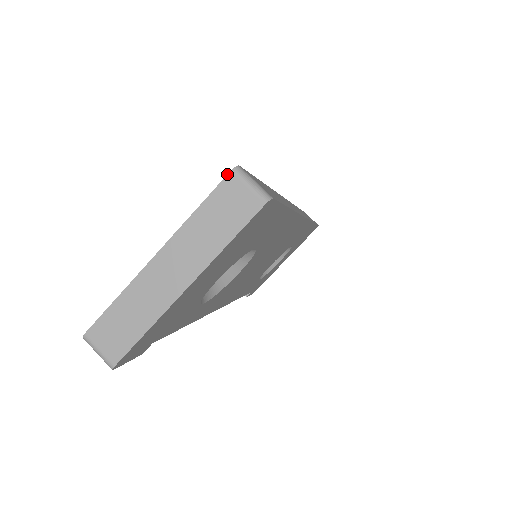
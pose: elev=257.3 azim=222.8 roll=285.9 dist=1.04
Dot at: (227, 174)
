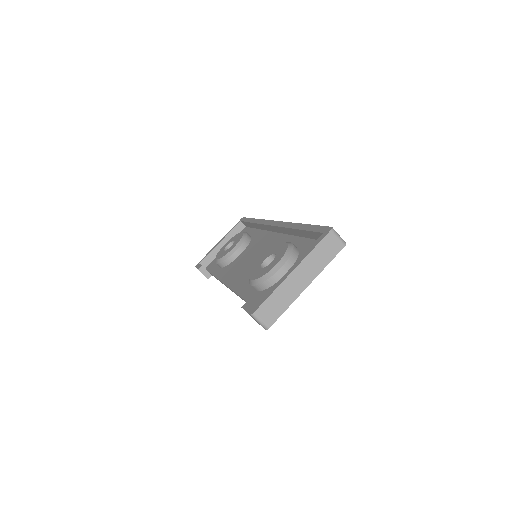
Dot at: (329, 232)
